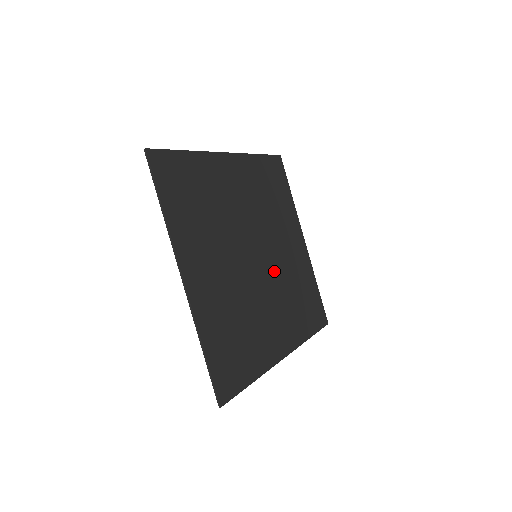
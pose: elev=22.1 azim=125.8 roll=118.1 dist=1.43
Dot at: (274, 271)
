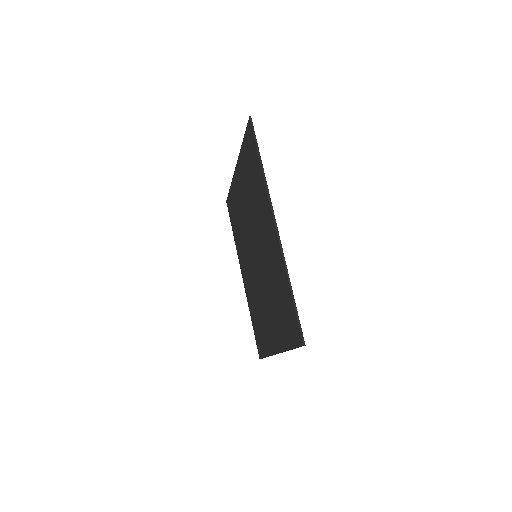
Dot at: occluded
